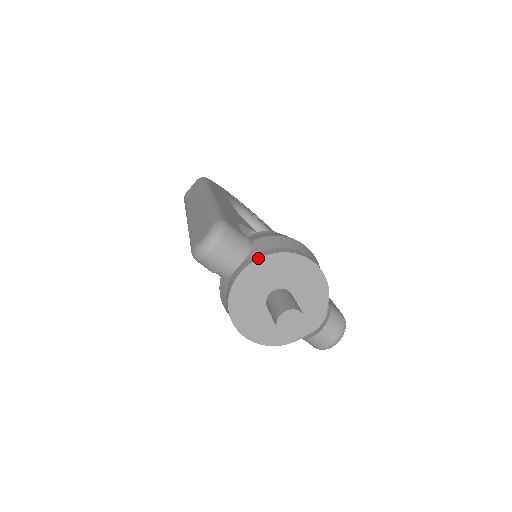
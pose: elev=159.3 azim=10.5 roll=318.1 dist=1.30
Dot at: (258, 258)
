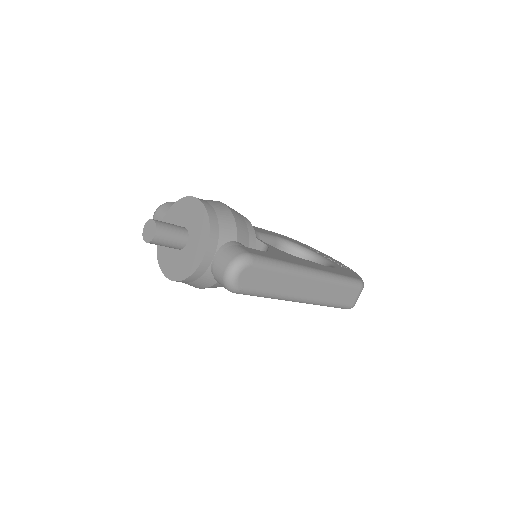
Dot at: (169, 209)
